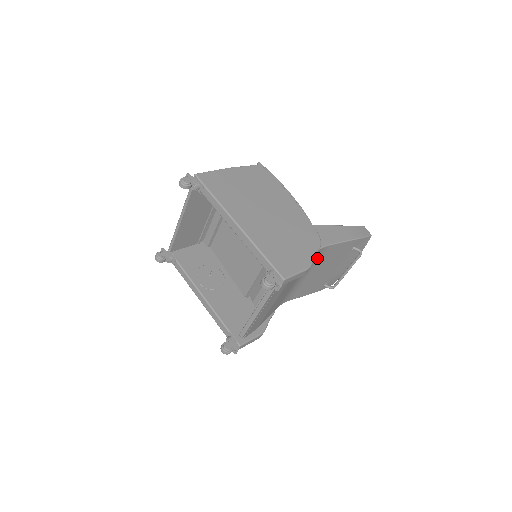
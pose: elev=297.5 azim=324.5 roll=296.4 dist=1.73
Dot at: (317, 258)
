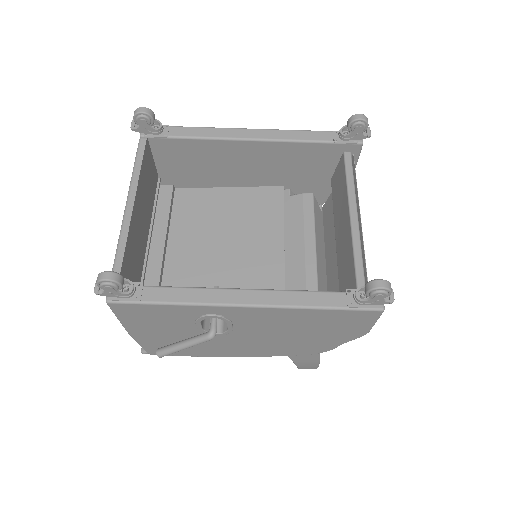
Dot at: occluded
